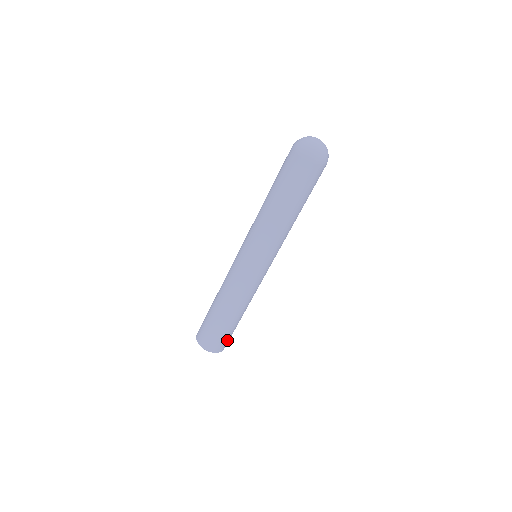
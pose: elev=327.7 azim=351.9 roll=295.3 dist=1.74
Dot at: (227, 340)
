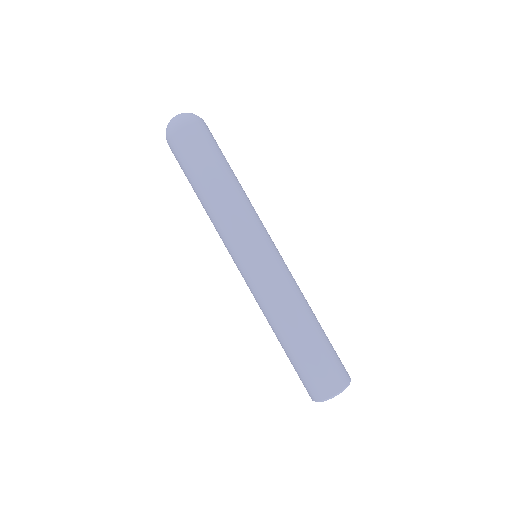
Dot at: (331, 369)
